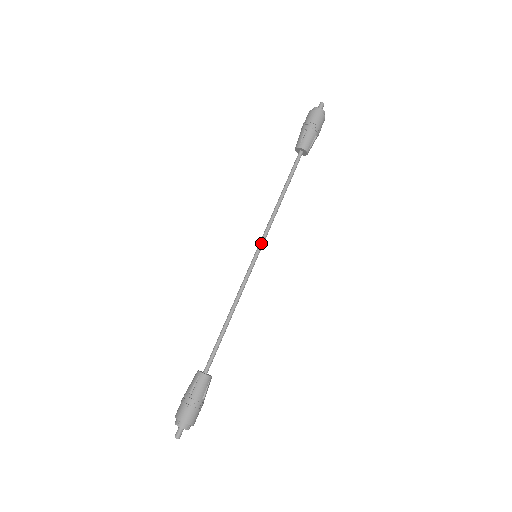
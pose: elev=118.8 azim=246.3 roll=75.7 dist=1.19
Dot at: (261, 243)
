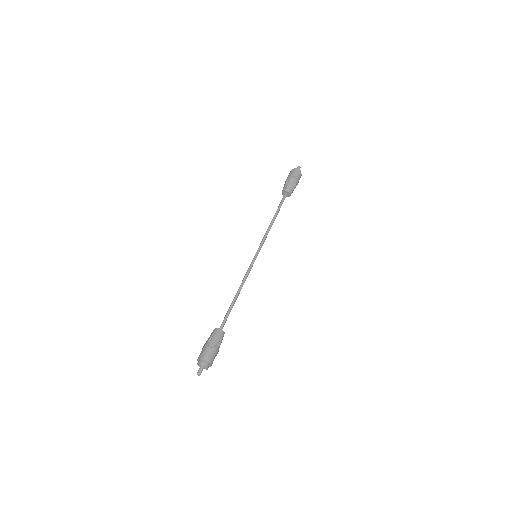
Dot at: (259, 248)
